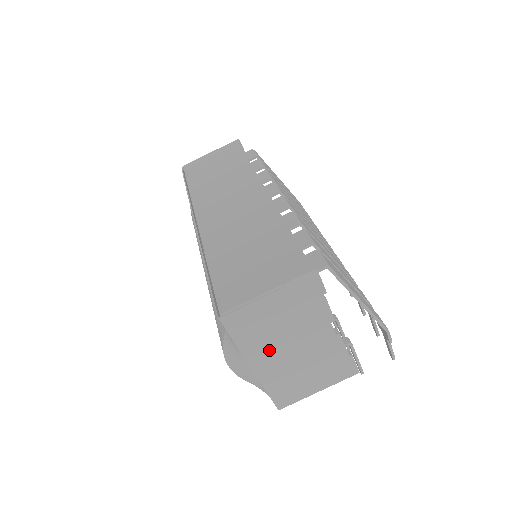
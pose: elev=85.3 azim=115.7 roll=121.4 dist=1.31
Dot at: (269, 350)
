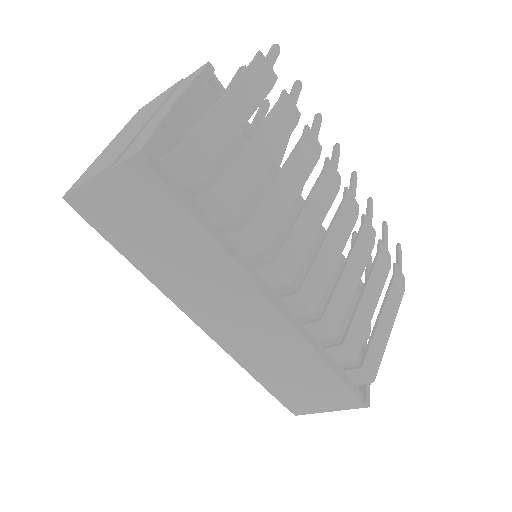
Dot at: occluded
